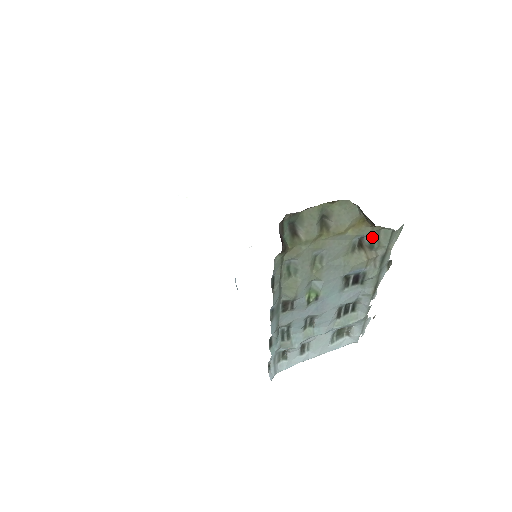
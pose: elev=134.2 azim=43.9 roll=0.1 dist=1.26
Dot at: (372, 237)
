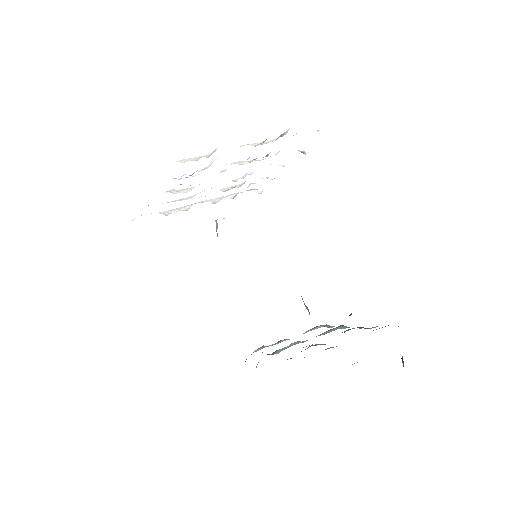
Dot at: occluded
